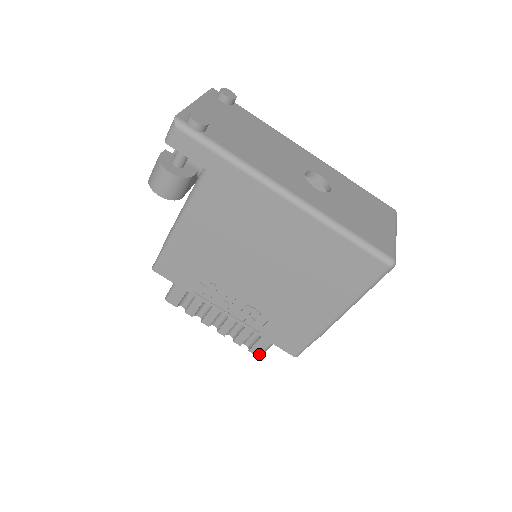
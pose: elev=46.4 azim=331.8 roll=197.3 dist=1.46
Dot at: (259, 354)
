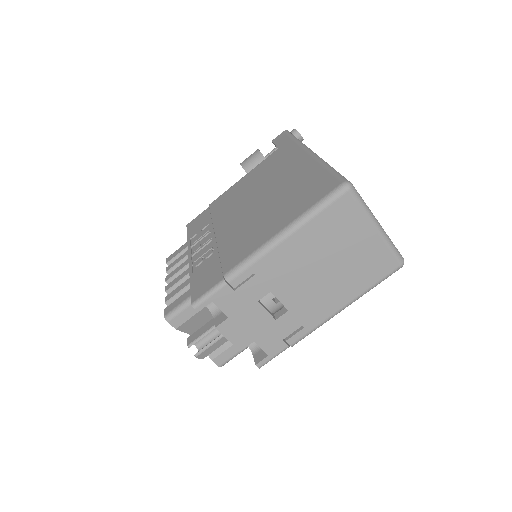
Dot at: (168, 313)
